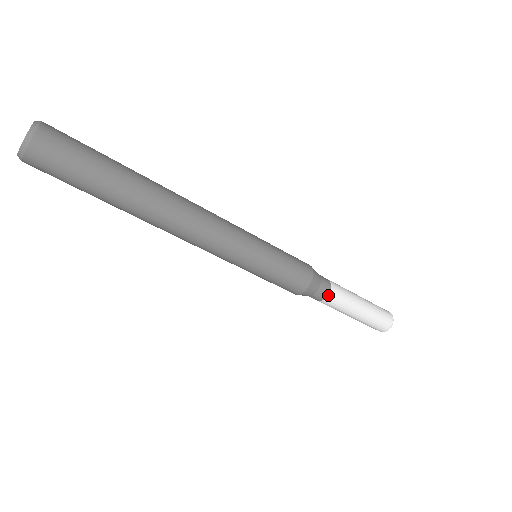
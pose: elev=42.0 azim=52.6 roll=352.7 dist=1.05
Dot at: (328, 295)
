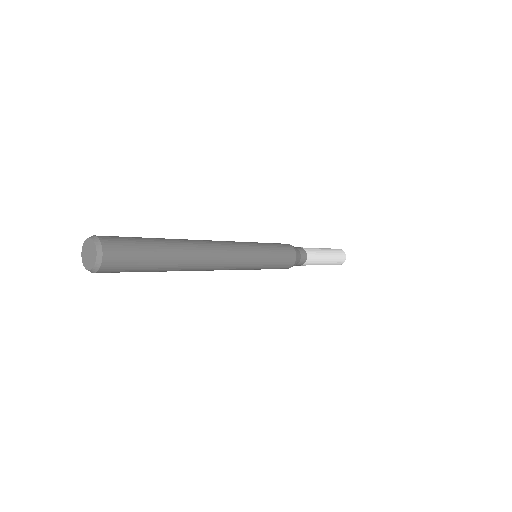
Dot at: (302, 265)
